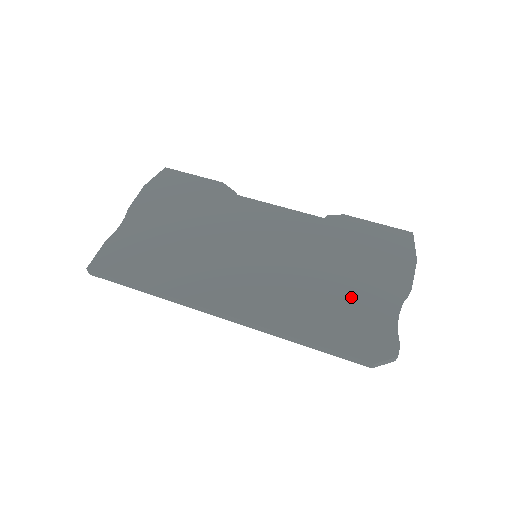
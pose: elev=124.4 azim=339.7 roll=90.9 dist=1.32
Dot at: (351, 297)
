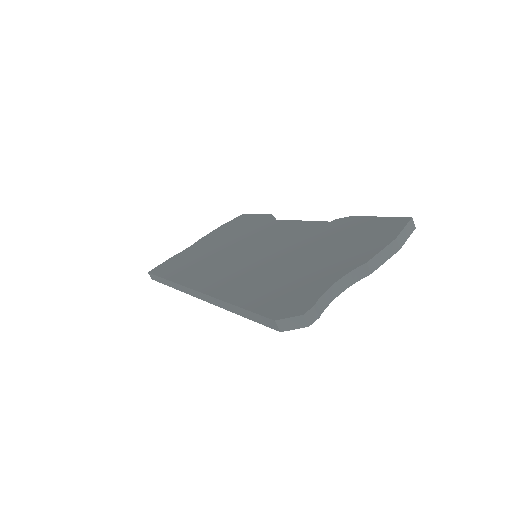
Dot at: (301, 272)
